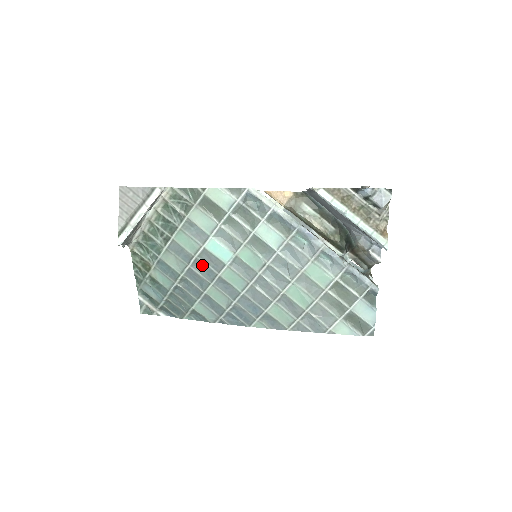
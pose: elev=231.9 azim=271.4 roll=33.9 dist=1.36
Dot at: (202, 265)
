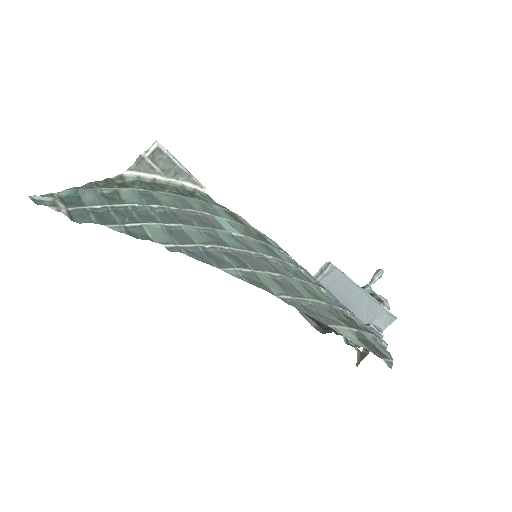
Dot at: (198, 217)
